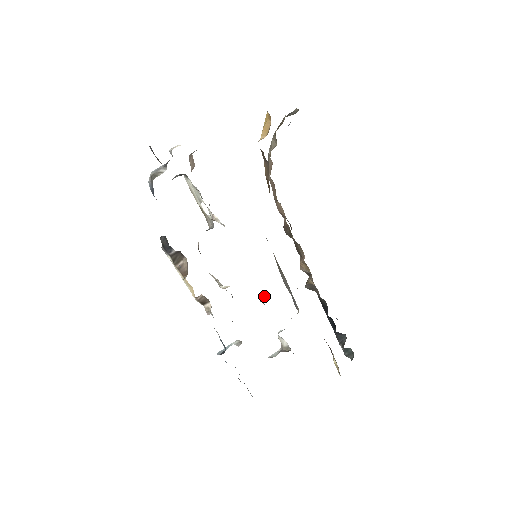
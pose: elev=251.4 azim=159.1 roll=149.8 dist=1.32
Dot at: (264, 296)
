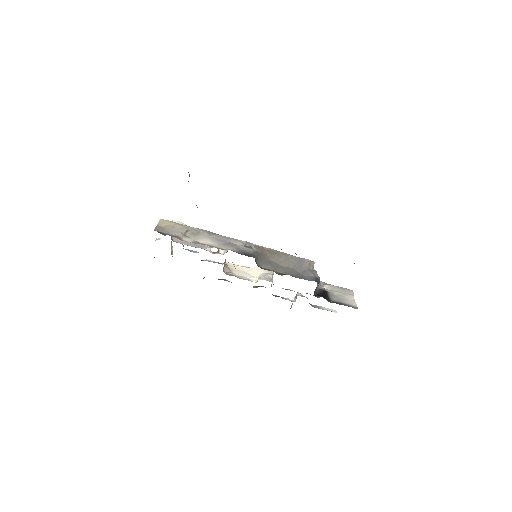
Dot at: occluded
